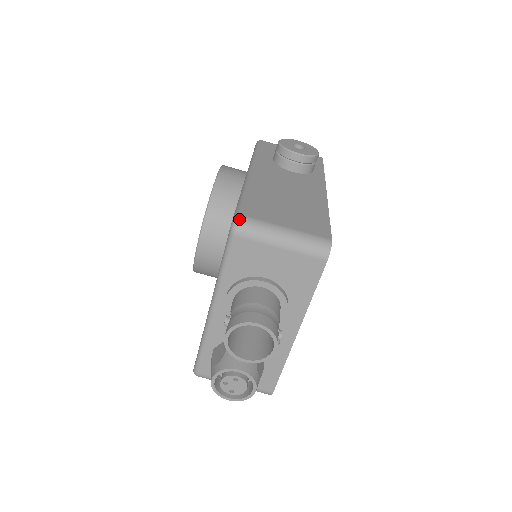
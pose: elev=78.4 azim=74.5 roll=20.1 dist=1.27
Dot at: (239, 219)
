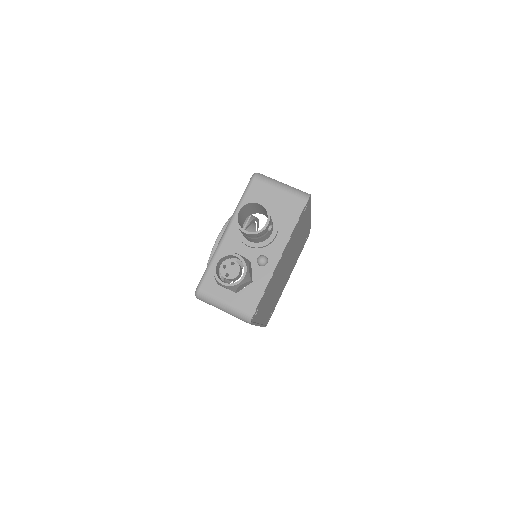
Dot at: (258, 173)
